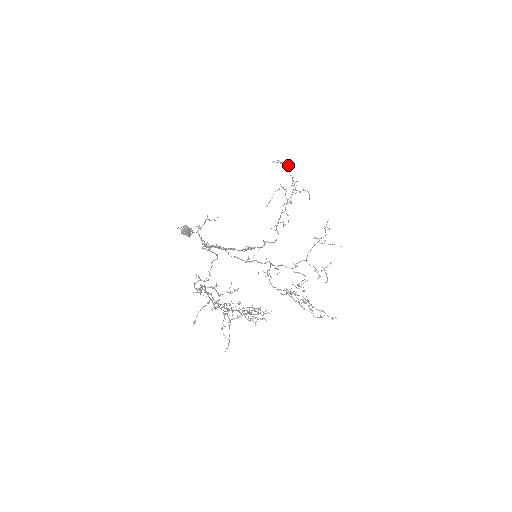
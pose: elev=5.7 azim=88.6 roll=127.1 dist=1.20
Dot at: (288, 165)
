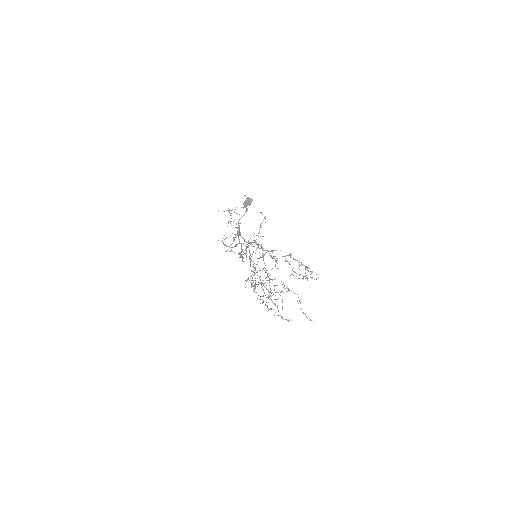
Dot at: (265, 222)
